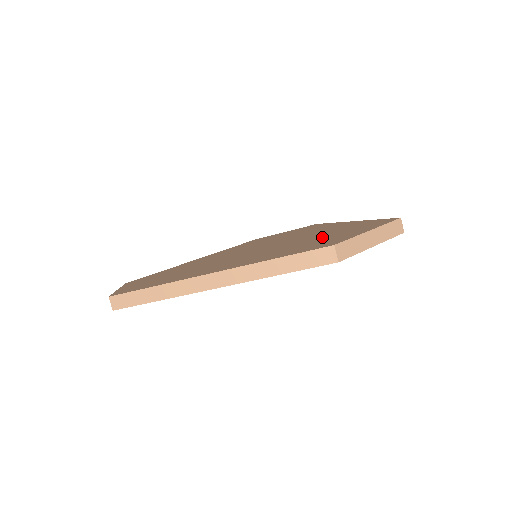
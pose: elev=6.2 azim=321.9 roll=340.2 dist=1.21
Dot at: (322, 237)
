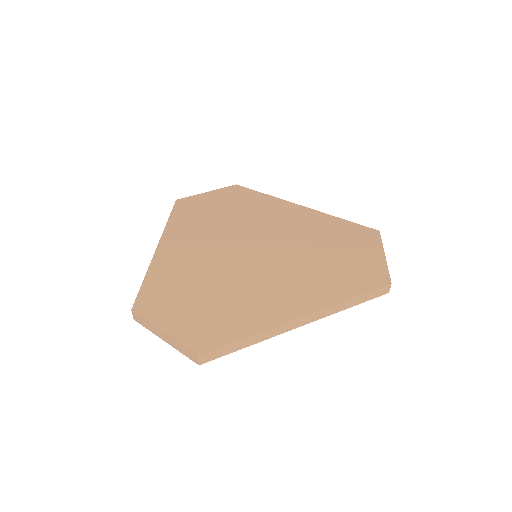
Dot at: (336, 250)
